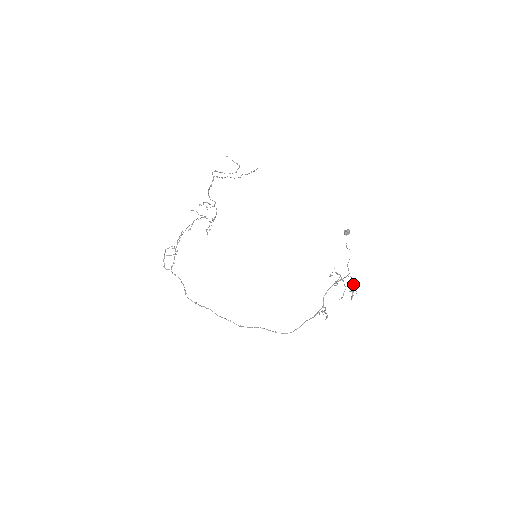
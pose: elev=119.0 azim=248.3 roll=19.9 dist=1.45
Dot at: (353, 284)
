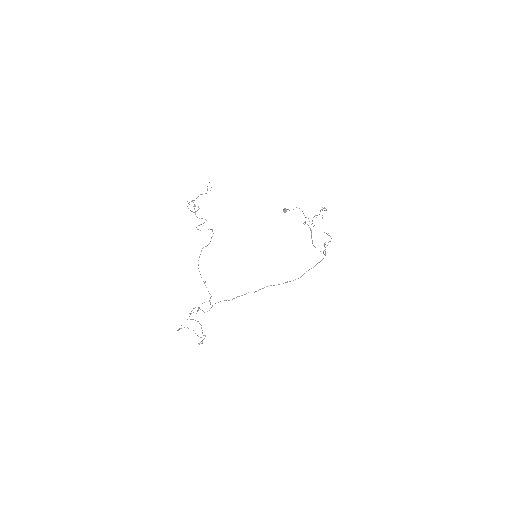
Dot at: occluded
